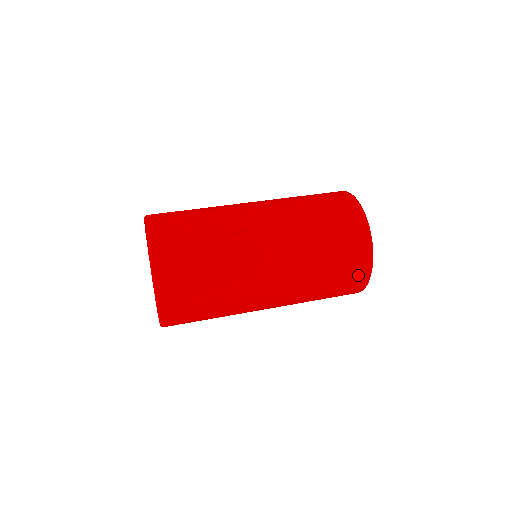
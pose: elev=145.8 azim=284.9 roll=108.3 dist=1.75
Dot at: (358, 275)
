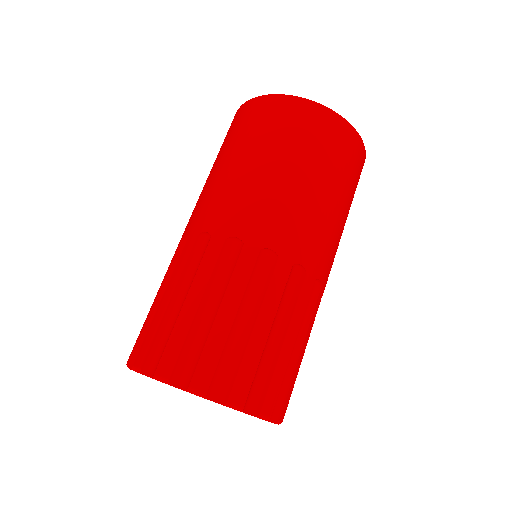
Dot at: occluded
